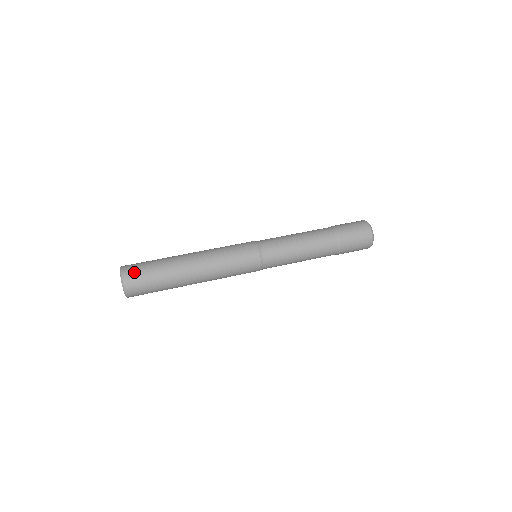
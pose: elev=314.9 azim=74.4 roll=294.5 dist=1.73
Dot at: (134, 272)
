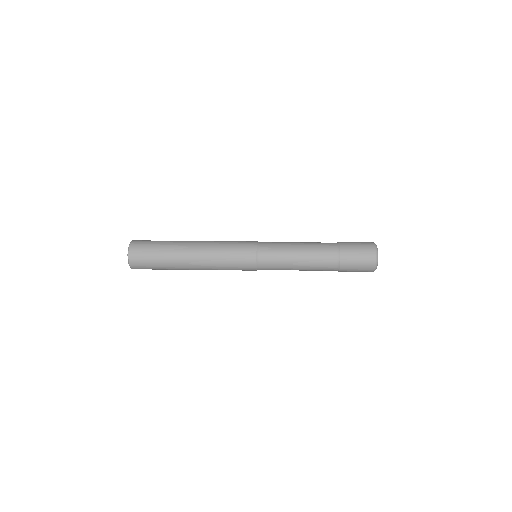
Dot at: (140, 248)
